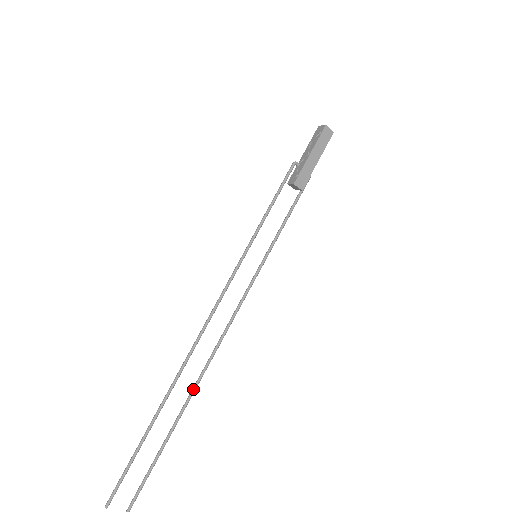
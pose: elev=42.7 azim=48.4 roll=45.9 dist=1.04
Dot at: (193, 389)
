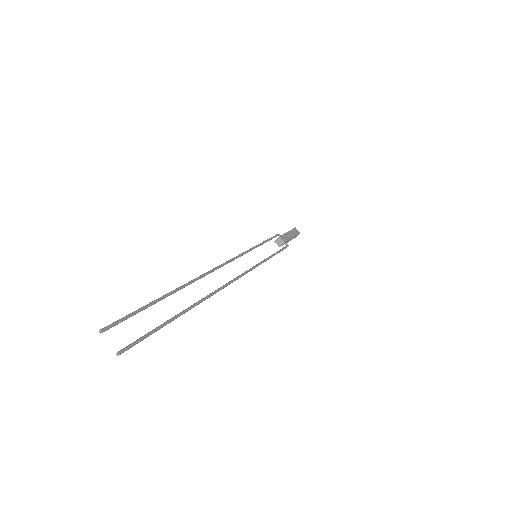
Dot at: (203, 298)
